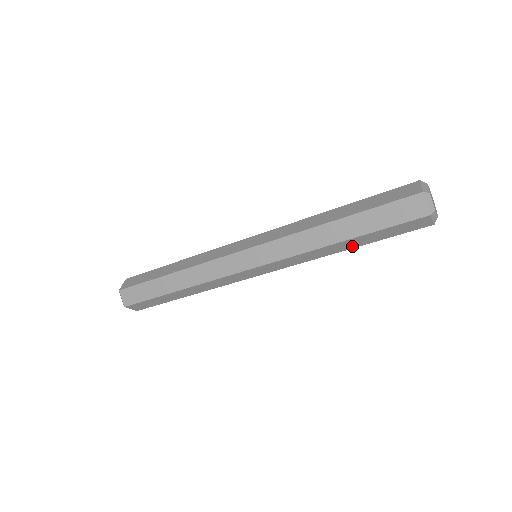
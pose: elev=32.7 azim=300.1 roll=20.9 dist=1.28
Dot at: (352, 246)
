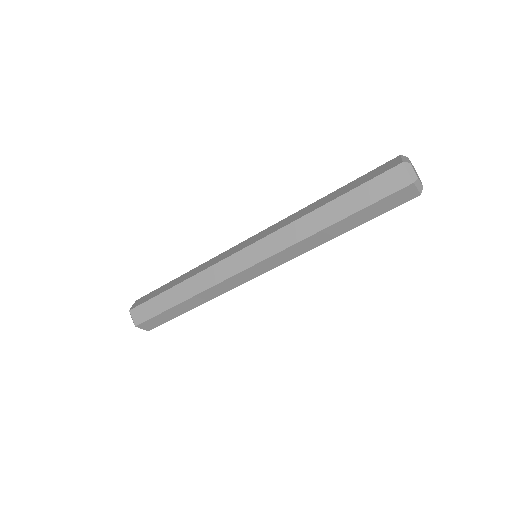
Dot at: (345, 229)
